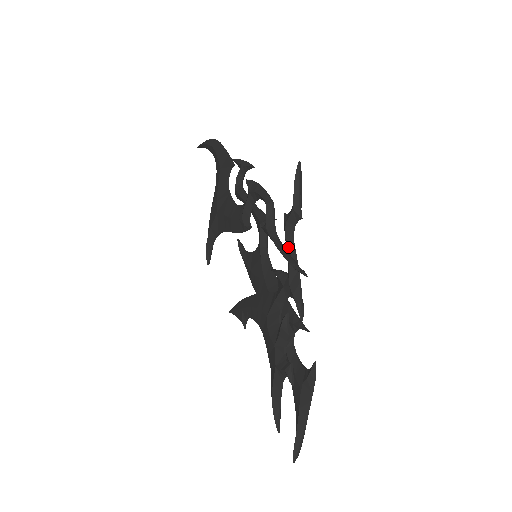
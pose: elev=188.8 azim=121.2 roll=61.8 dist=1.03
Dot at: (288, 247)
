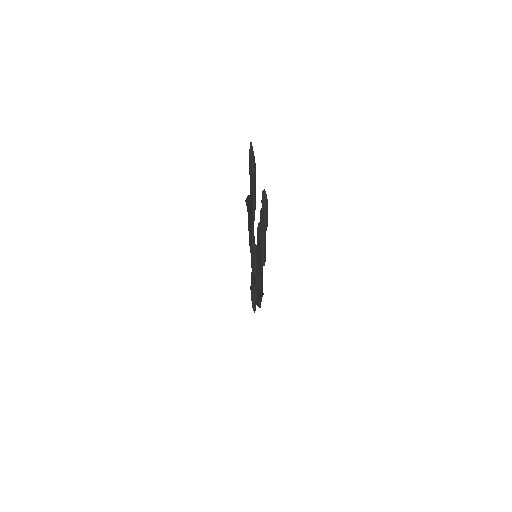
Dot at: (256, 292)
